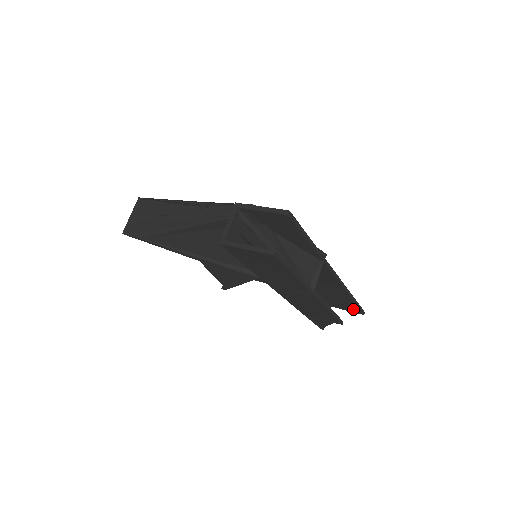
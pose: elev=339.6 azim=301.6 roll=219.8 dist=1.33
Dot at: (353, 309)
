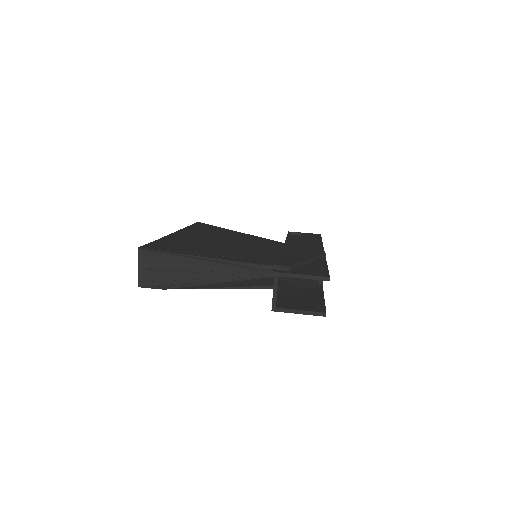
Dot at: occluded
